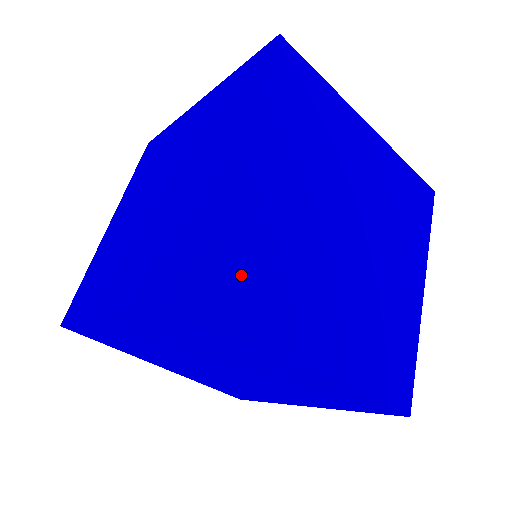
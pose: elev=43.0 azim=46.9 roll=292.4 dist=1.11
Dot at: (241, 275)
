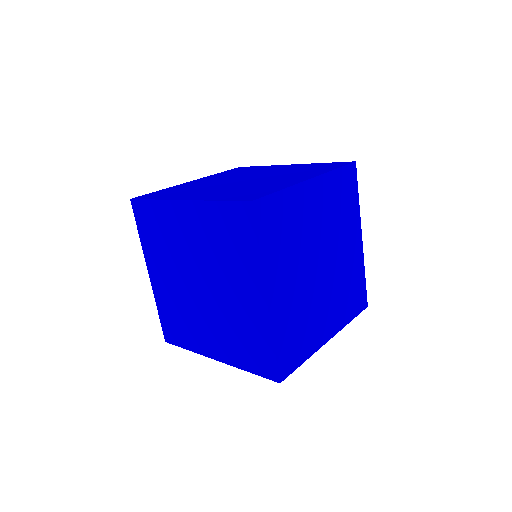
Dot at: (274, 222)
